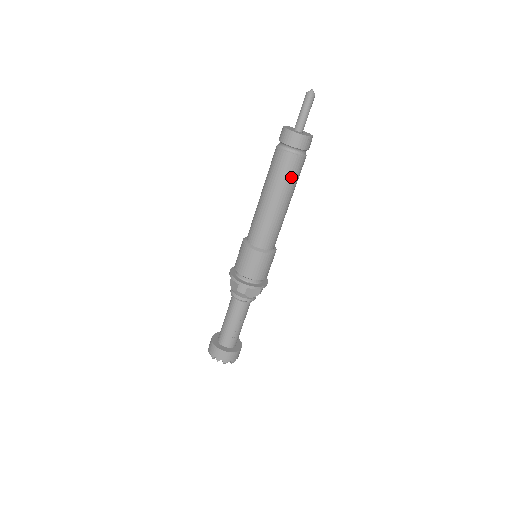
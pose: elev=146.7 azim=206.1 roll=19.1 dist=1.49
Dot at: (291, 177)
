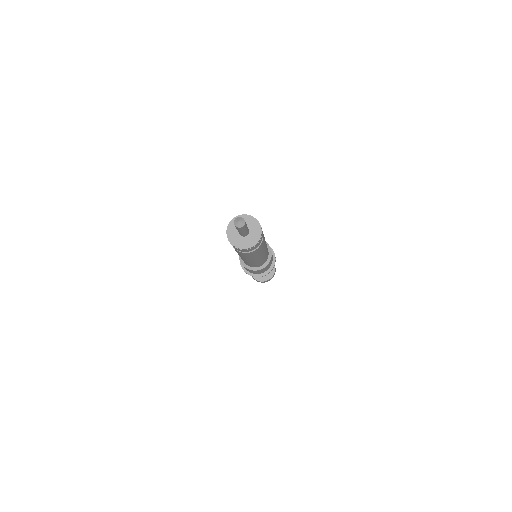
Dot at: (259, 252)
